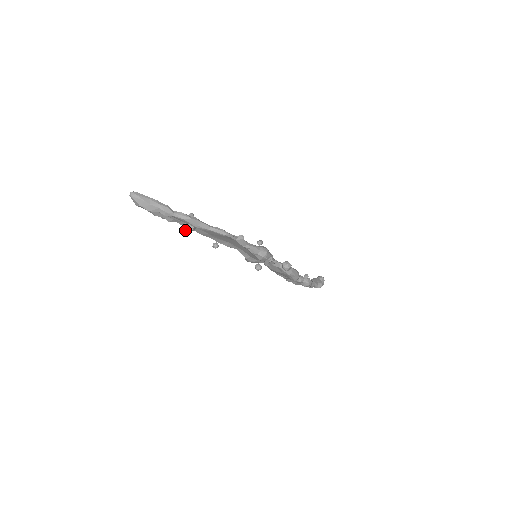
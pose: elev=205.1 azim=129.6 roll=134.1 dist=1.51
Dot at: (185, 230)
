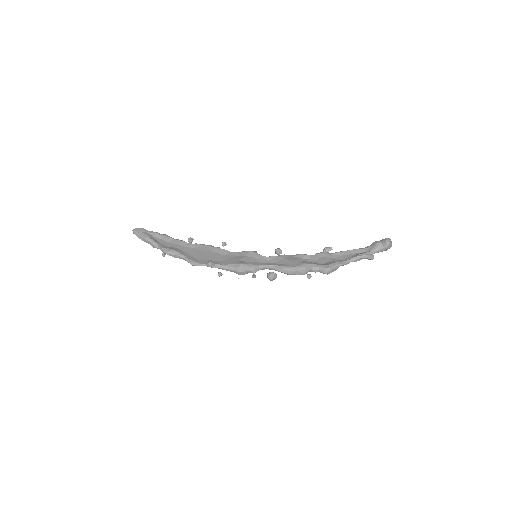
Dot at: occluded
